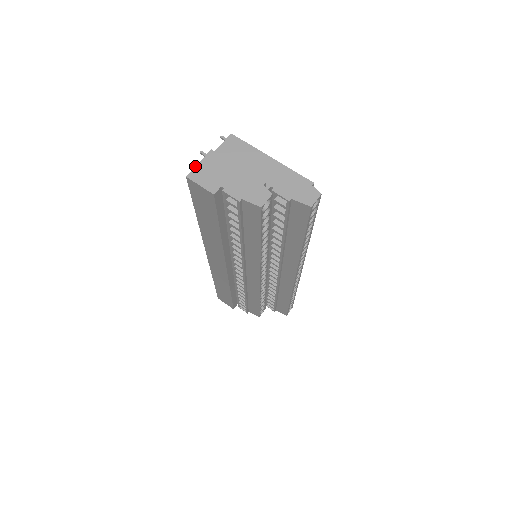
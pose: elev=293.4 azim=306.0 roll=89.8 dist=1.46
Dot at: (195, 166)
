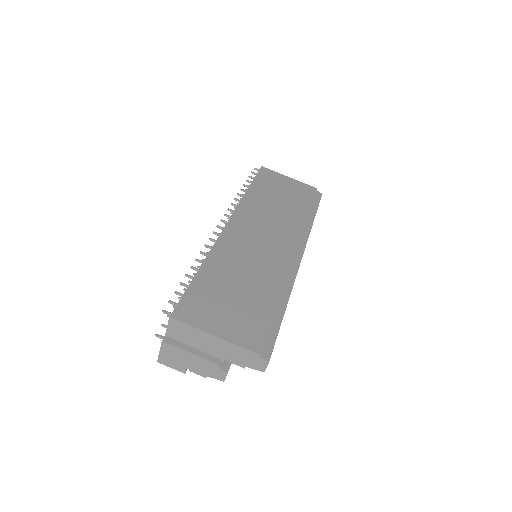
Dot at: (158, 355)
